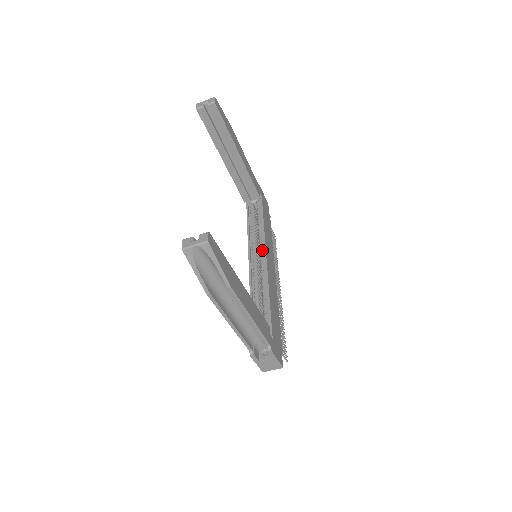
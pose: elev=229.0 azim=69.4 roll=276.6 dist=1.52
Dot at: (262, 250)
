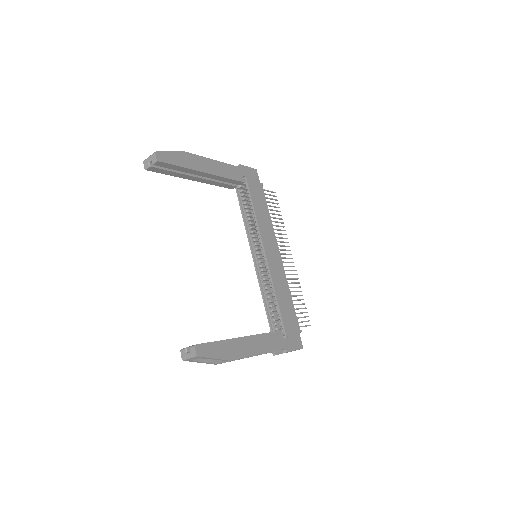
Dot at: (261, 243)
